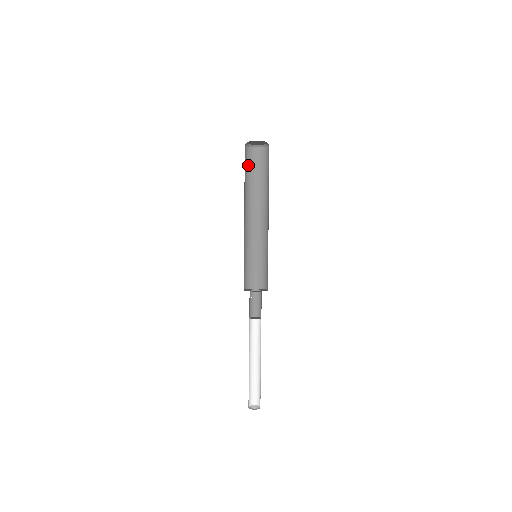
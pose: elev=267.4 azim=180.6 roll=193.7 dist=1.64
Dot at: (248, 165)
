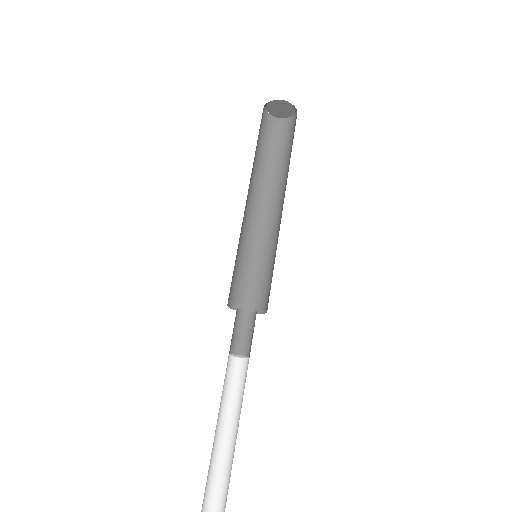
Dot at: (263, 138)
